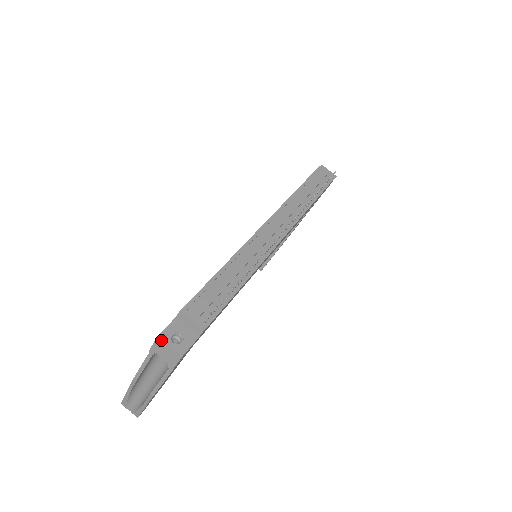
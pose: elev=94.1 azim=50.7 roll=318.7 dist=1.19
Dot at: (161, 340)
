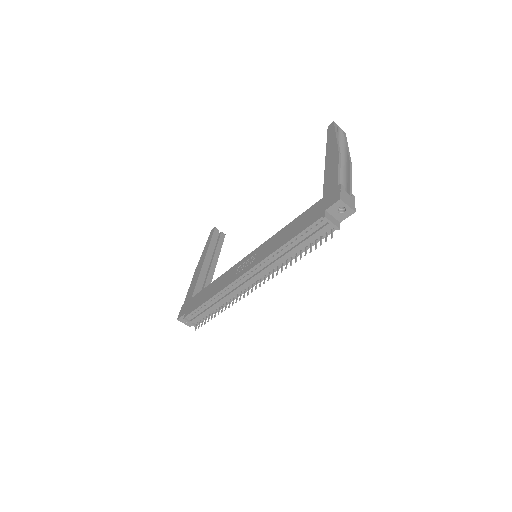
Dot at: (179, 320)
